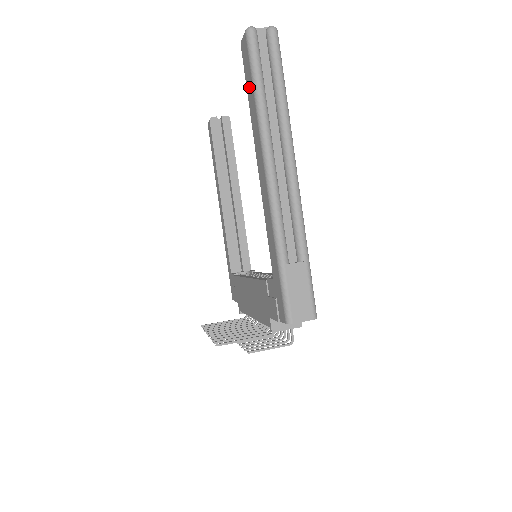
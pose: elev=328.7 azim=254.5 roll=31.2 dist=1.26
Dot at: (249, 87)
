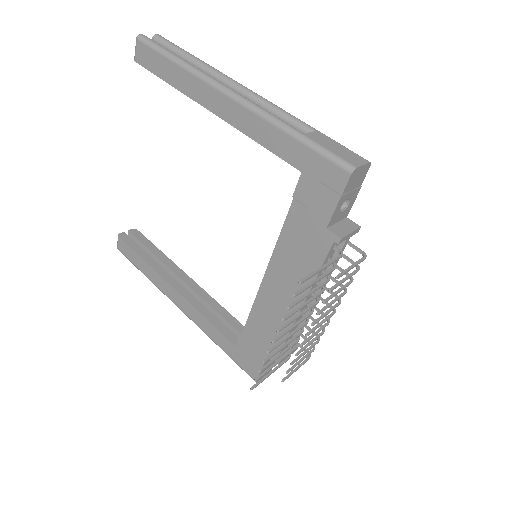
Dot at: (164, 70)
